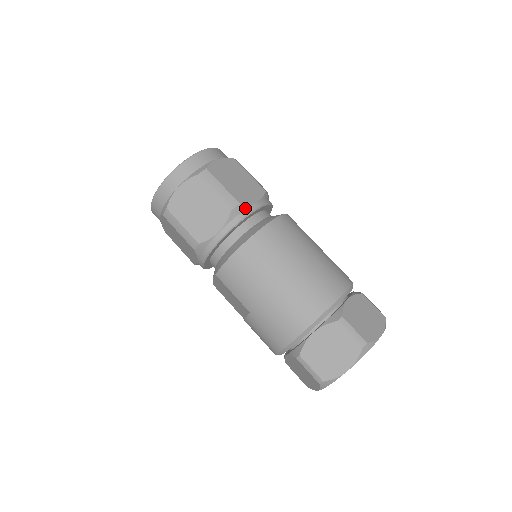
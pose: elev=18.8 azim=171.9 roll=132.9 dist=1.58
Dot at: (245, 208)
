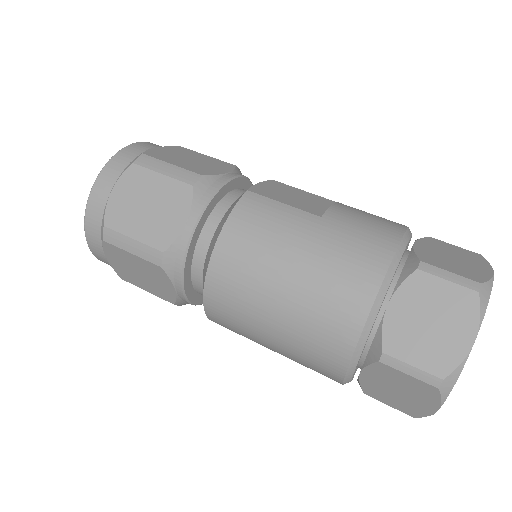
Dot at: (176, 249)
